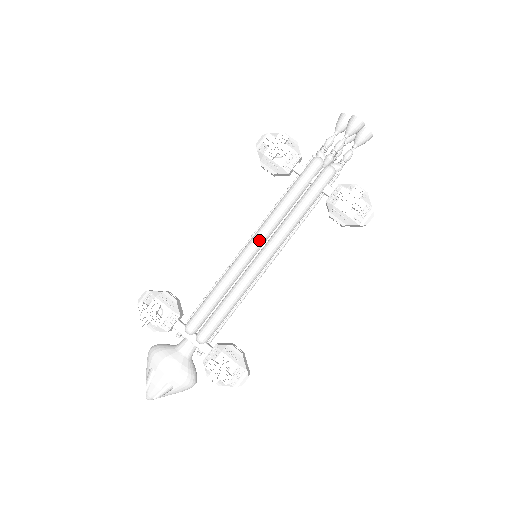
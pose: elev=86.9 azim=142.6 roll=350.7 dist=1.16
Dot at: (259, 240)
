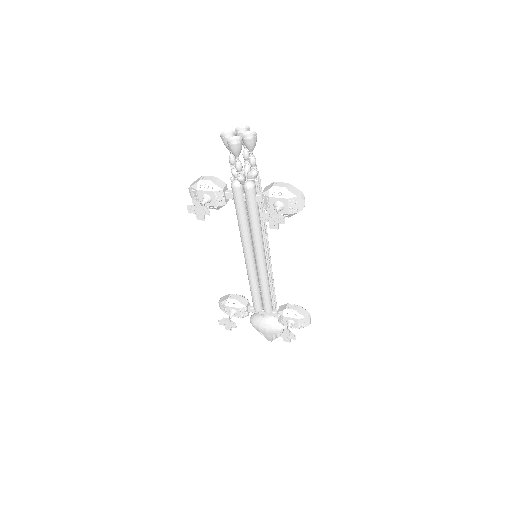
Dot at: (247, 252)
